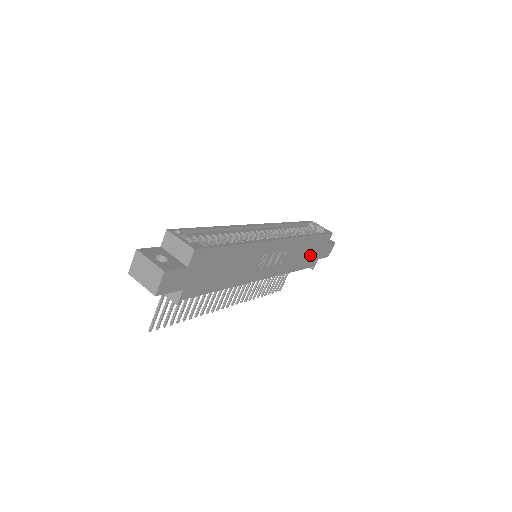
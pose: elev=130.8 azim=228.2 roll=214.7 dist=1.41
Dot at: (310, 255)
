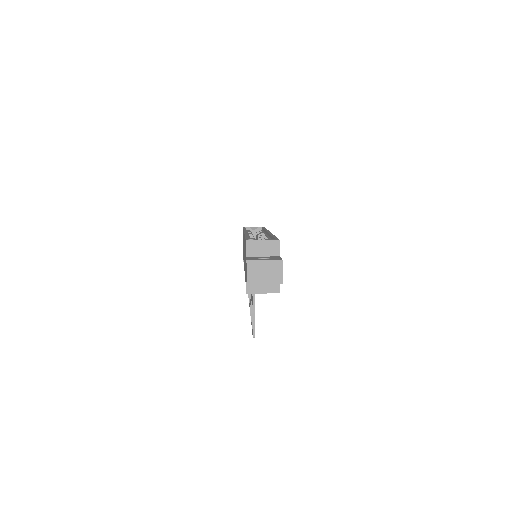
Dot at: occluded
